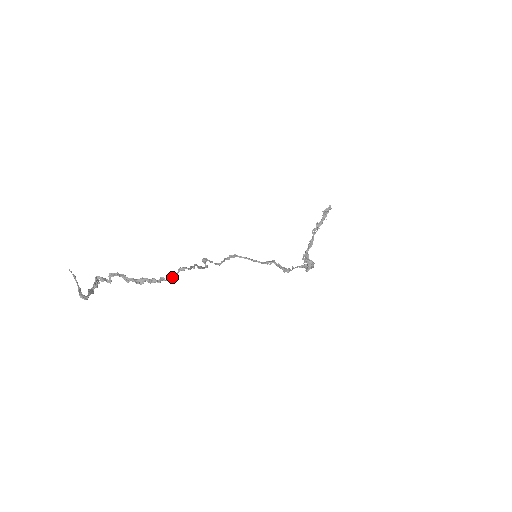
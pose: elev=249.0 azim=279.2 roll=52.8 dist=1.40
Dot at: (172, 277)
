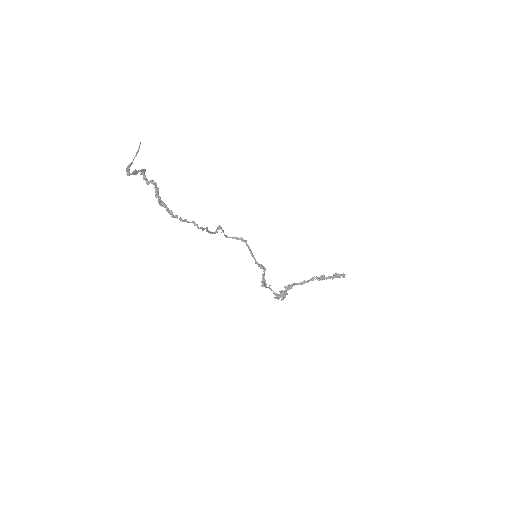
Dot at: (184, 221)
